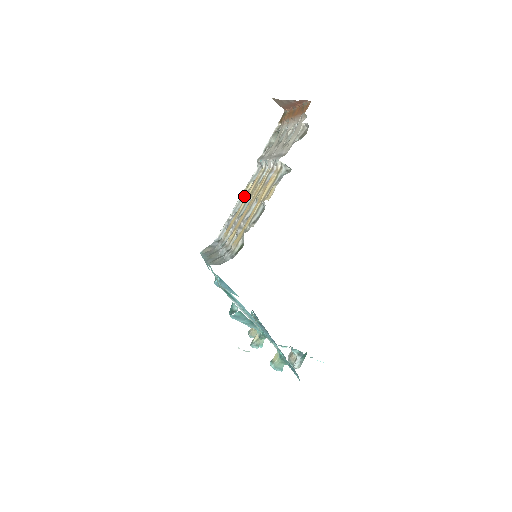
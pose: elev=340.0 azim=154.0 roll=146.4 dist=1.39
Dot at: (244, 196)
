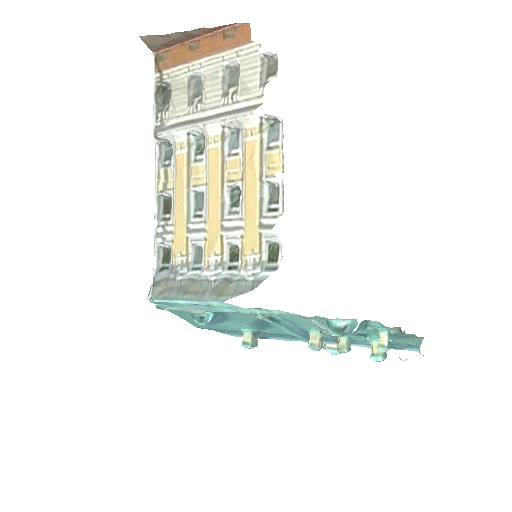
Dot at: (164, 192)
